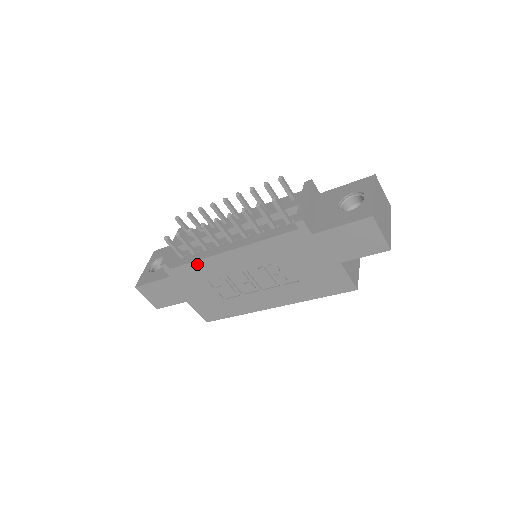
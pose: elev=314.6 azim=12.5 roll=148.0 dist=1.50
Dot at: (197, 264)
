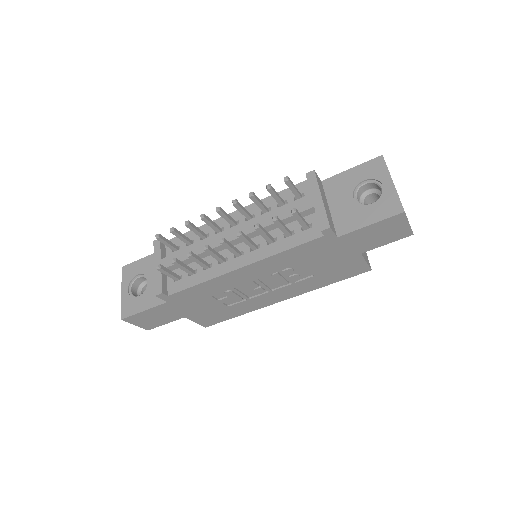
Dot at: (201, 286)
